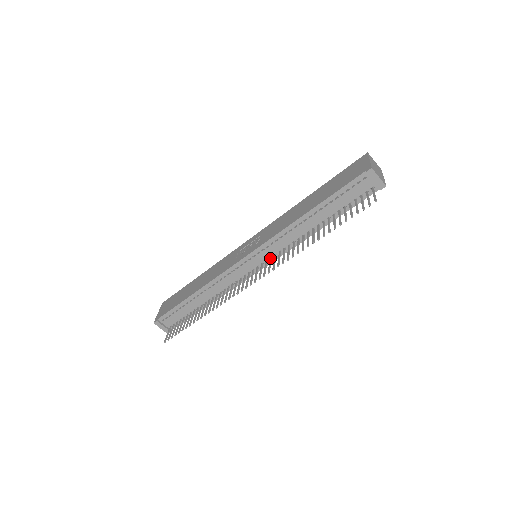
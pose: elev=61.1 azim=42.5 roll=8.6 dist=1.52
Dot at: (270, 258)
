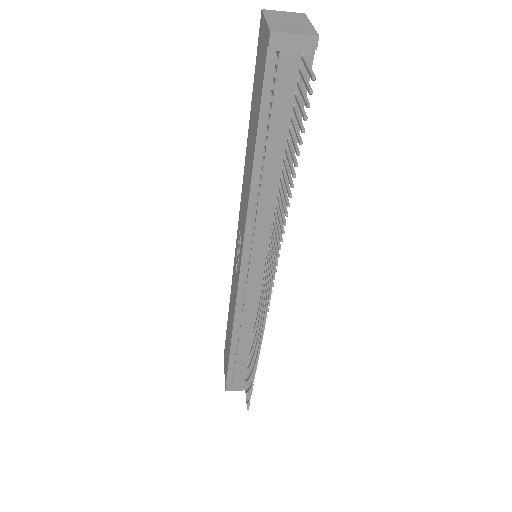
Dot at: (267, 252)
